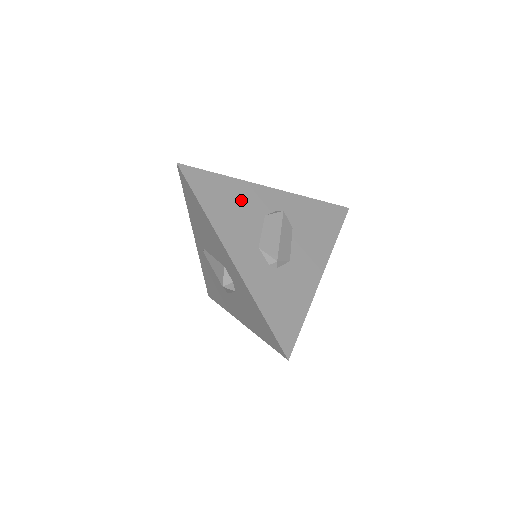
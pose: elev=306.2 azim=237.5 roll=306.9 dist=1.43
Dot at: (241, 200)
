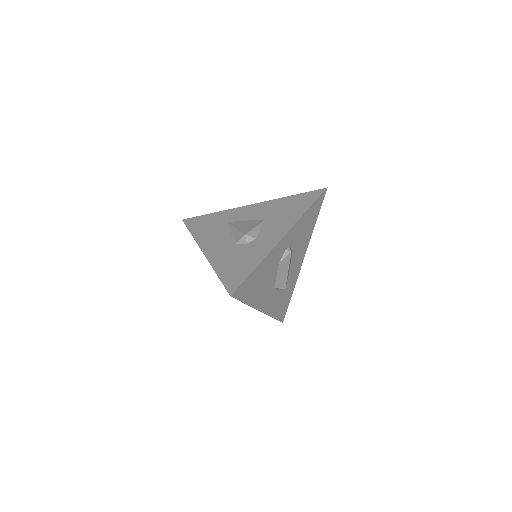
Dot at: (267, 270)
